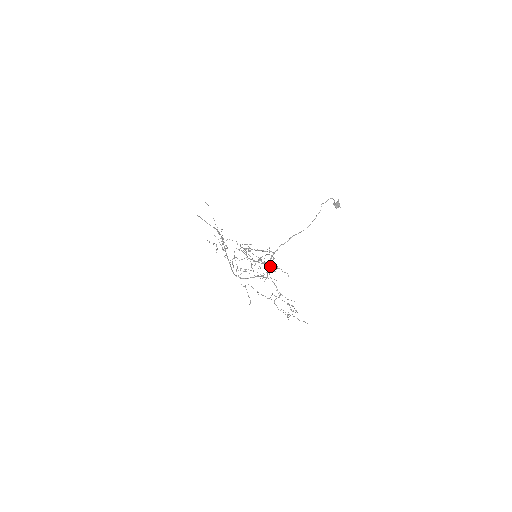
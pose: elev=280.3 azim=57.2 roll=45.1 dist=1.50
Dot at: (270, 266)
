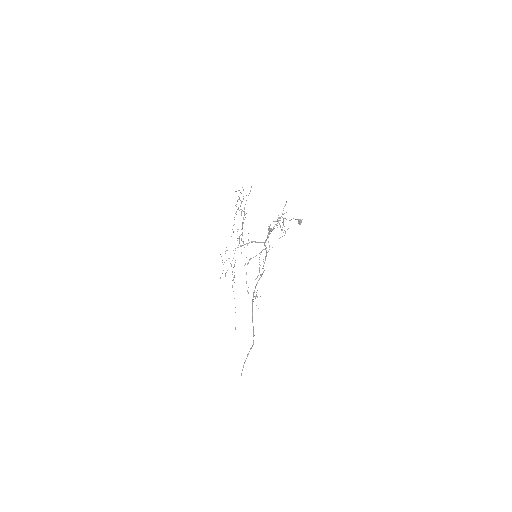
Dot at: occluded
